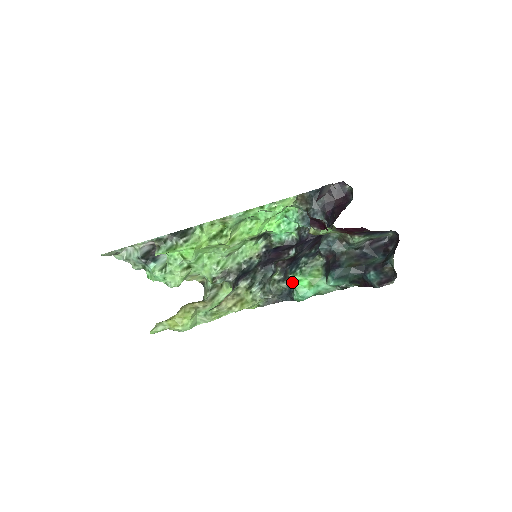
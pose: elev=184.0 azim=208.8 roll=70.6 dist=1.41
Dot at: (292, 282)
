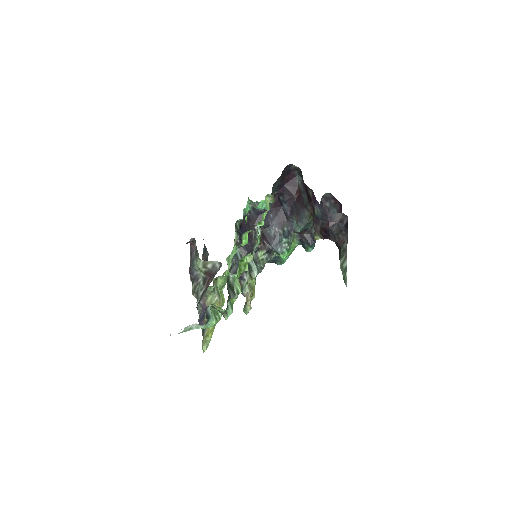
Dot at: (276, 255)
